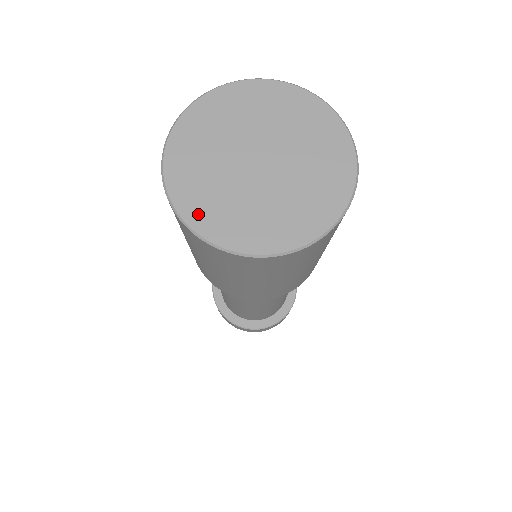
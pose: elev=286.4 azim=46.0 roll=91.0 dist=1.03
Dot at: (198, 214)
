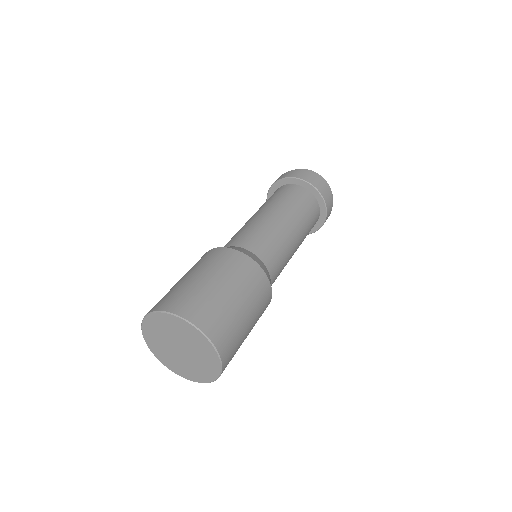
Dot at: (185, 375)
